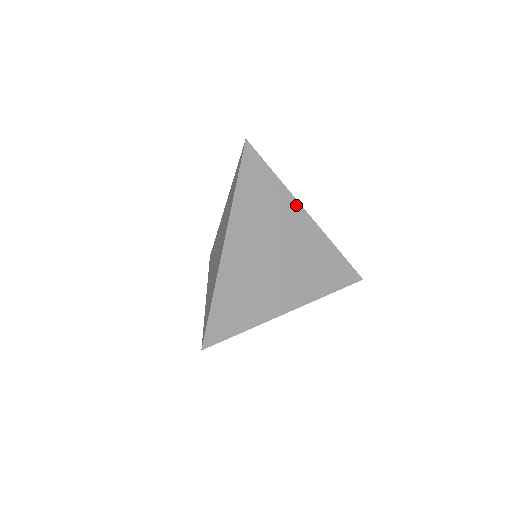
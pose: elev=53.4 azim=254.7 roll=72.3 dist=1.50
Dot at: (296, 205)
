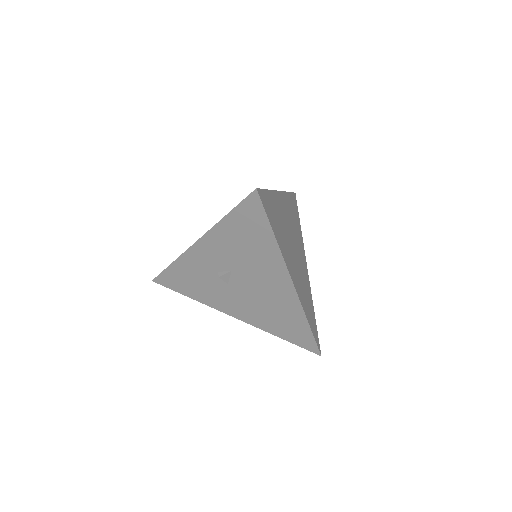
Dot at: (304, 252)
